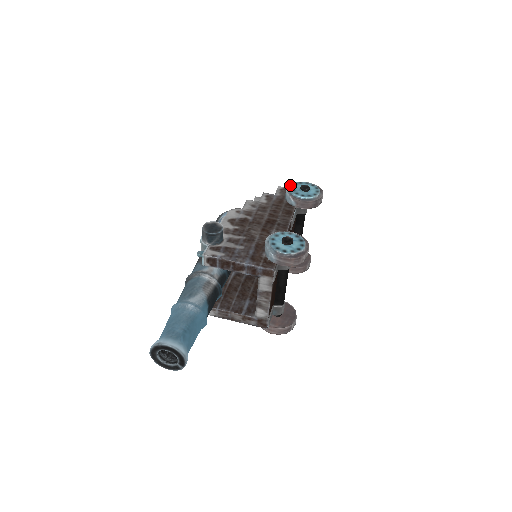
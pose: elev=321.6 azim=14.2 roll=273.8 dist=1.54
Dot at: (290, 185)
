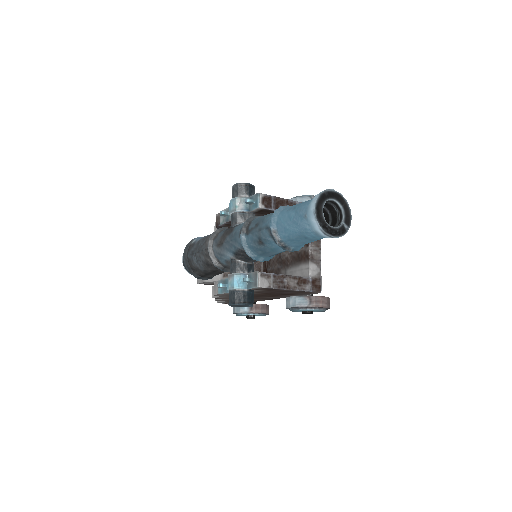
Dot at: occluded
